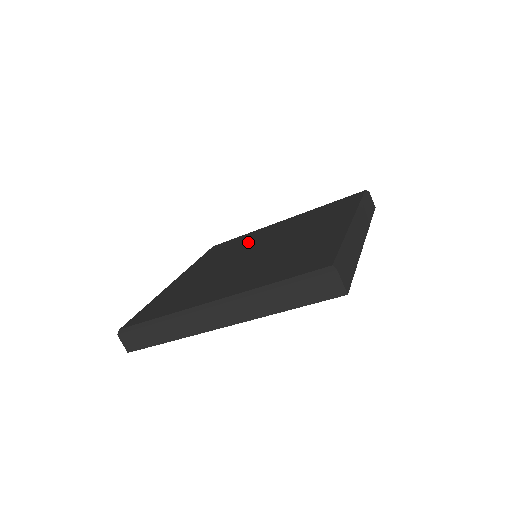
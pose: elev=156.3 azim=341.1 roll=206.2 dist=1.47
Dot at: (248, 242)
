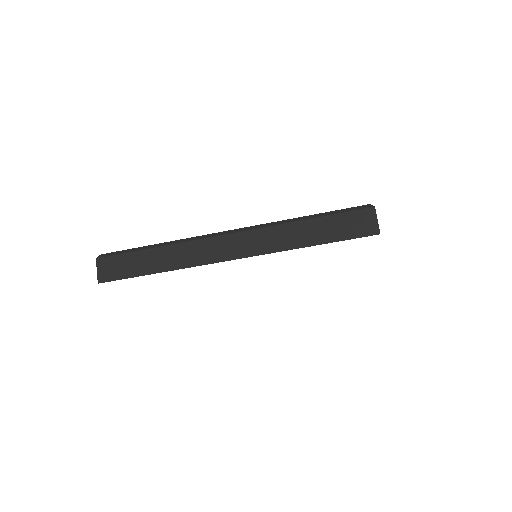
Dot at: occluded
